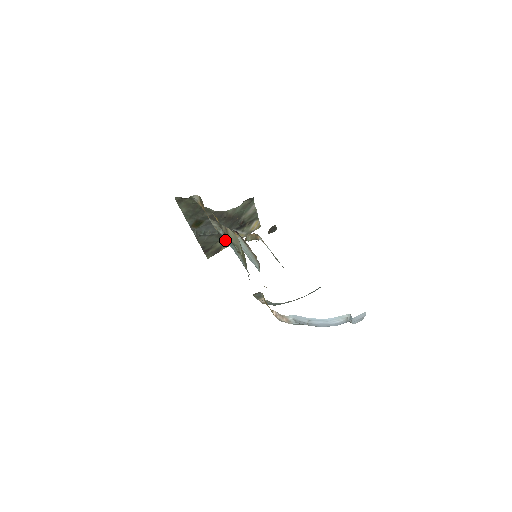
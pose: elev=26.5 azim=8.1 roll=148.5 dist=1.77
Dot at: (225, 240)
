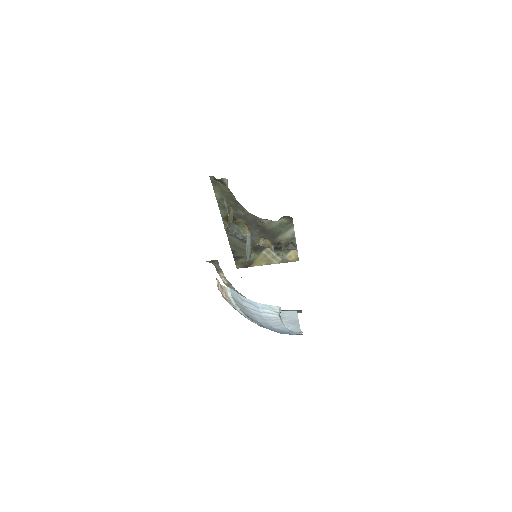
Dot at: (258, 256)
